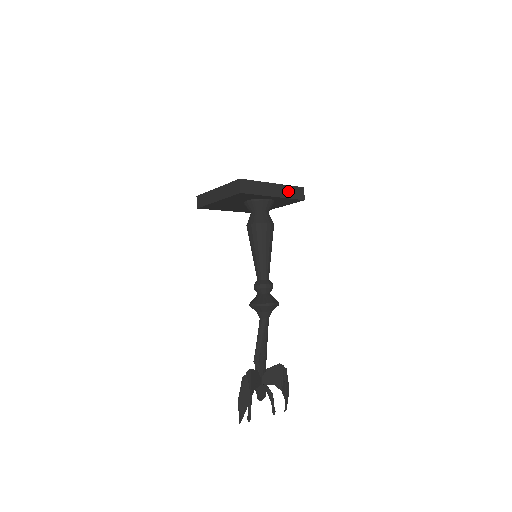
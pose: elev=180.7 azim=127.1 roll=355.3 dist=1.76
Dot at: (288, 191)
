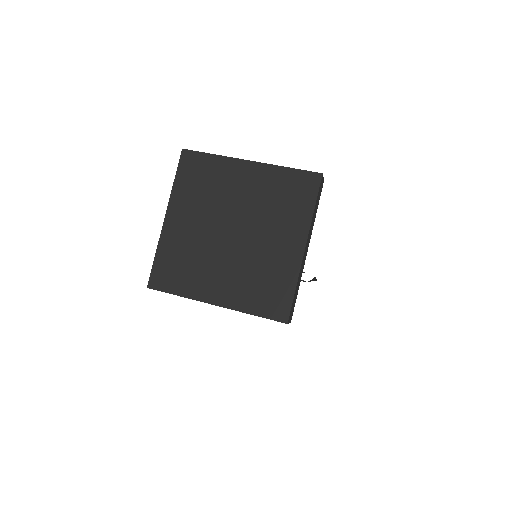
Dot at: occluded
